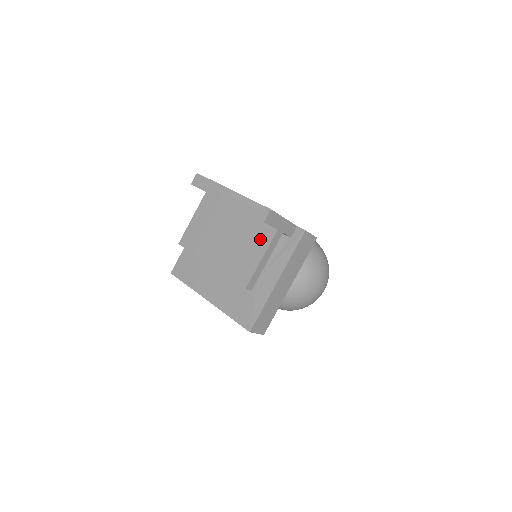
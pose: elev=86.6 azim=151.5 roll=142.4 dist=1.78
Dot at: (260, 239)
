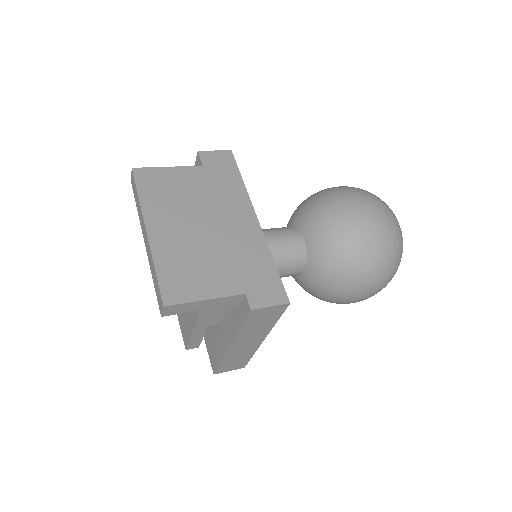
Dot at: occluded
